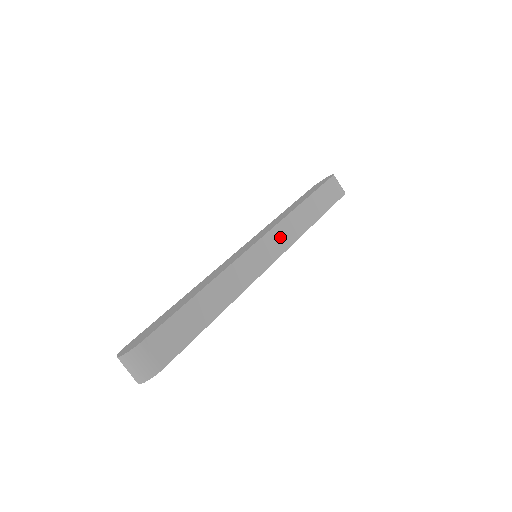
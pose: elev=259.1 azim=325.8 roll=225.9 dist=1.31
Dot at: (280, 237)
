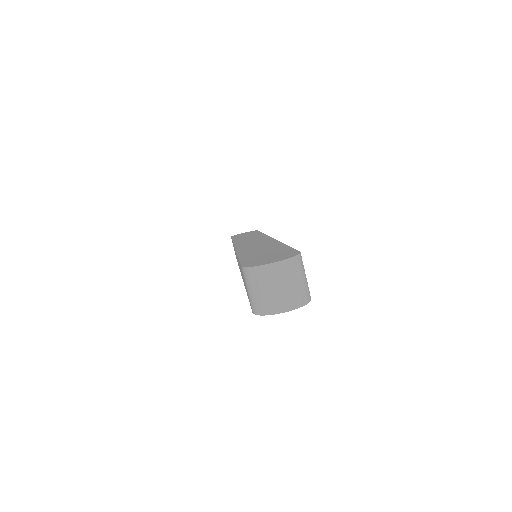
Dot at: occluded
